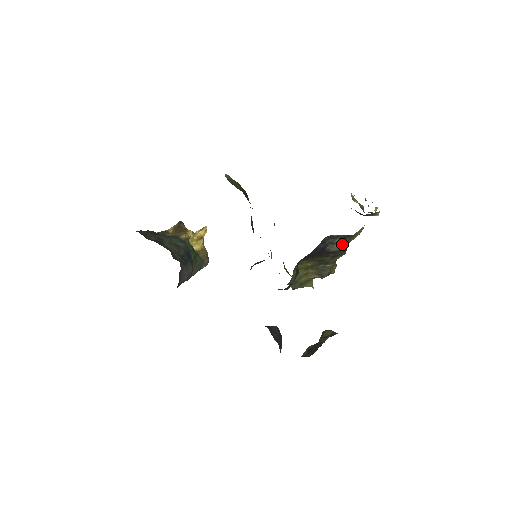
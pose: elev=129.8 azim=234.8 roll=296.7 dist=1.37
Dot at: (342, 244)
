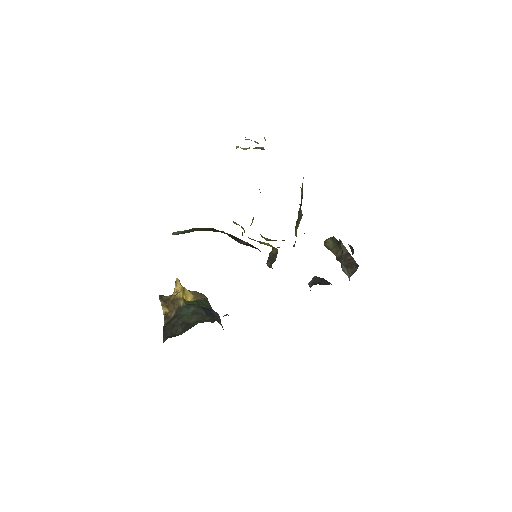
Dot at: (302, 188)
